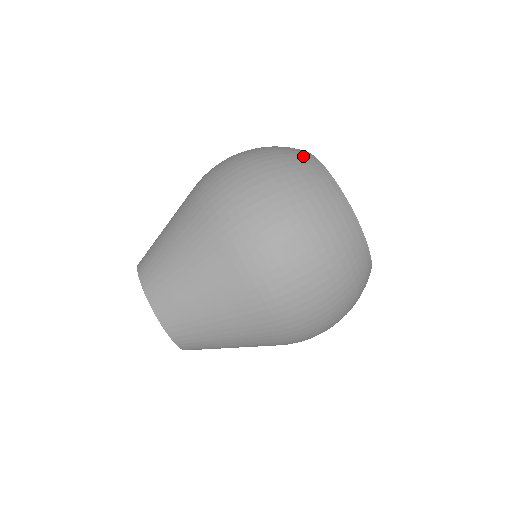
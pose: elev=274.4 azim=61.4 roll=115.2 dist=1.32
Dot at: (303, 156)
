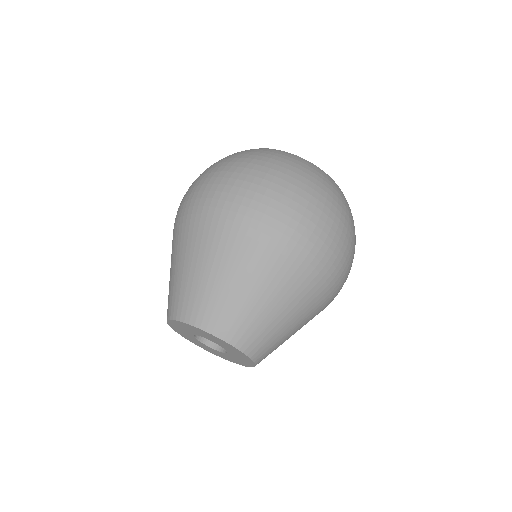
Dot at: occluded
